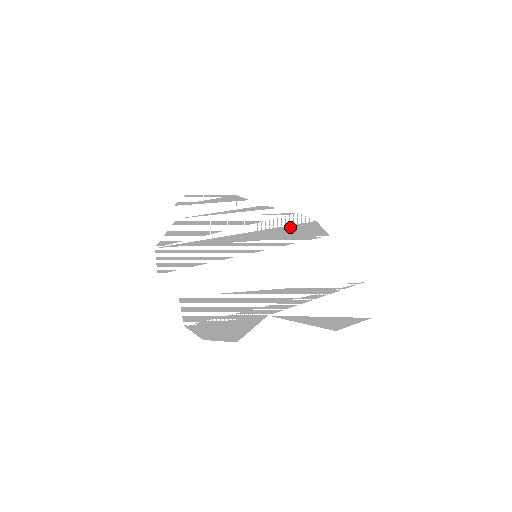
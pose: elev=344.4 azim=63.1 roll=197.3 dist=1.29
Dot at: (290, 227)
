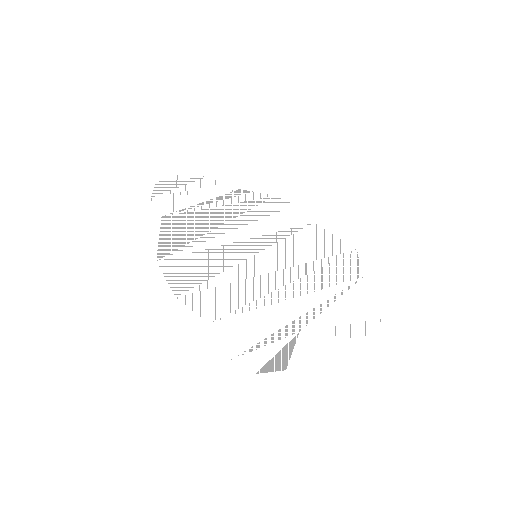
Dot at: (275, 216)
